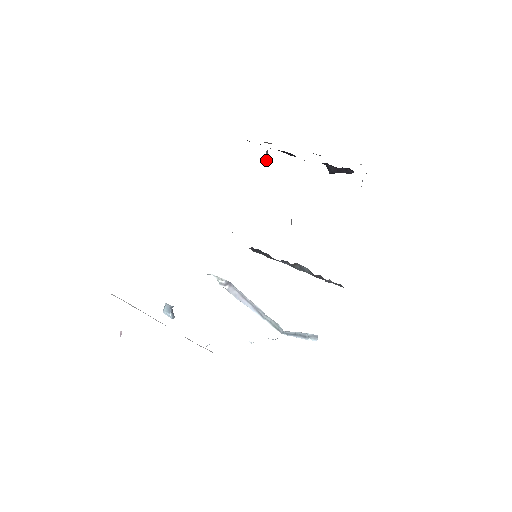
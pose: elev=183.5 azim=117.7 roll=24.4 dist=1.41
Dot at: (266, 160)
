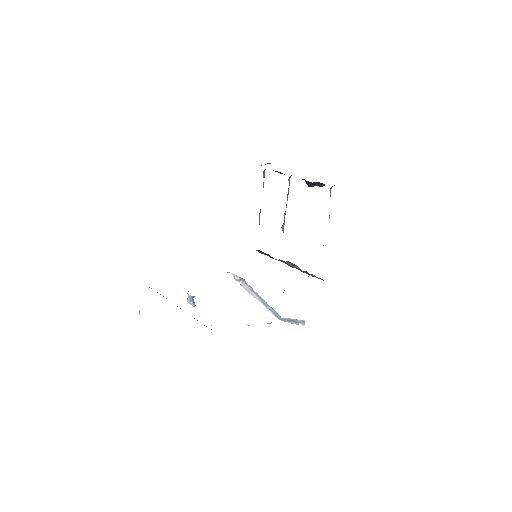
Dot at: occluded
